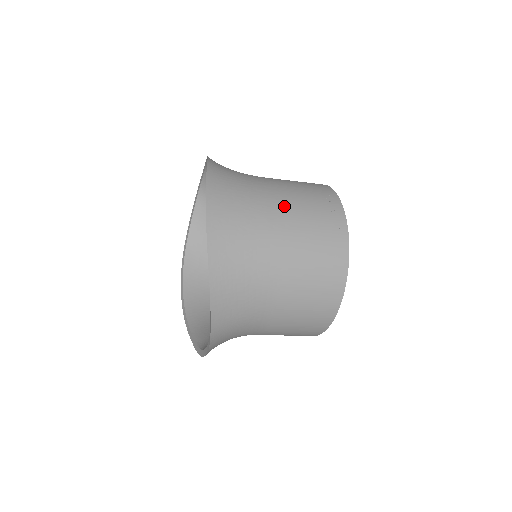
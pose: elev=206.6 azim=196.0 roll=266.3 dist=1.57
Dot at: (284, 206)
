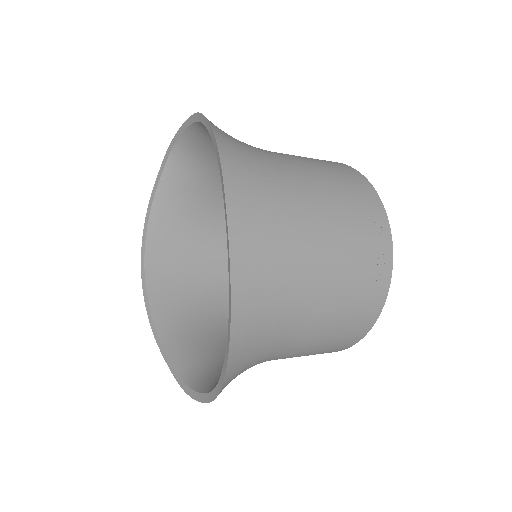
Dot at: (324, 216)
